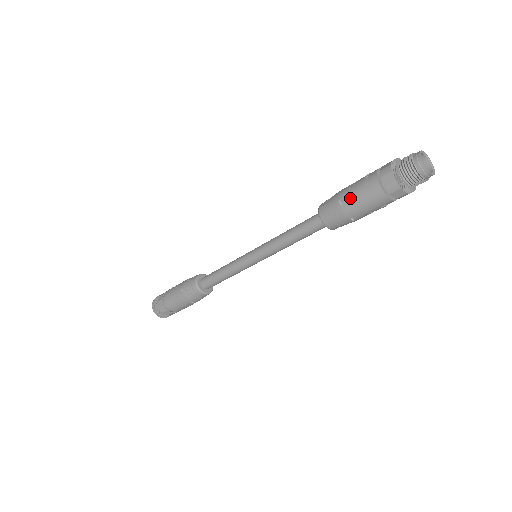
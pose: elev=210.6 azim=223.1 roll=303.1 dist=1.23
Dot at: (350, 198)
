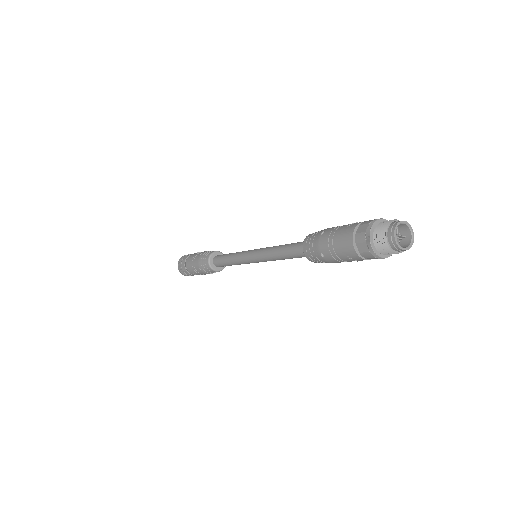
Dot at: (330, 232)
